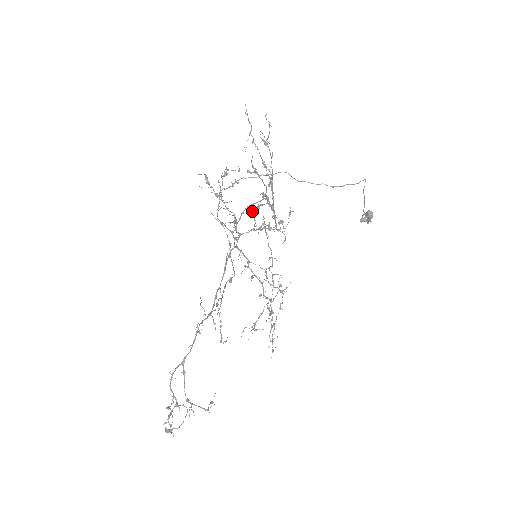
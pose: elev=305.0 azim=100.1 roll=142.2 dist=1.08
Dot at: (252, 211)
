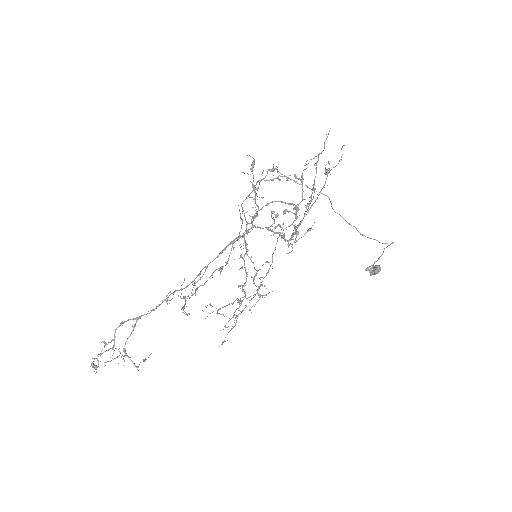
Dot at: (277, 213)
